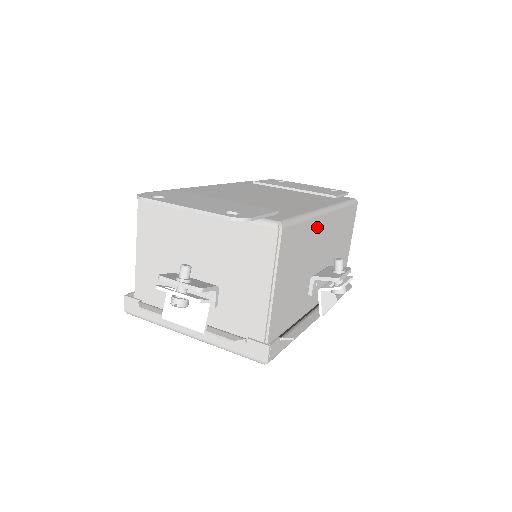
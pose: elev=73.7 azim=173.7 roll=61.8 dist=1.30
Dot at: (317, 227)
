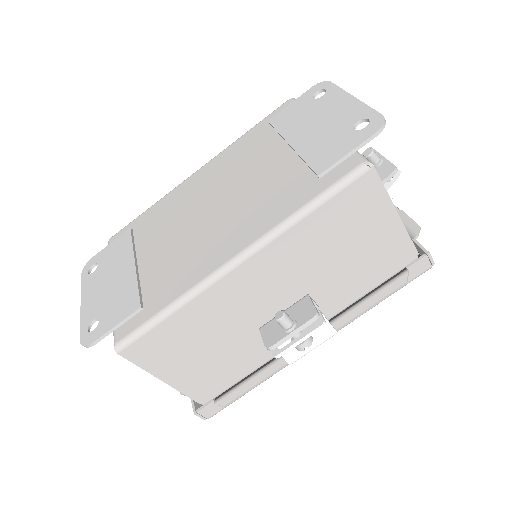
Dot at: (218, 294)
